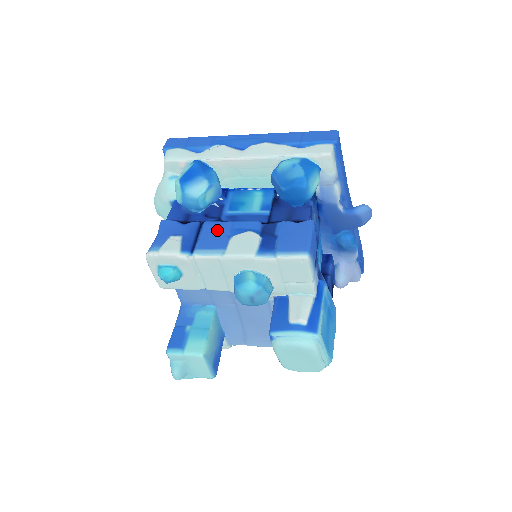
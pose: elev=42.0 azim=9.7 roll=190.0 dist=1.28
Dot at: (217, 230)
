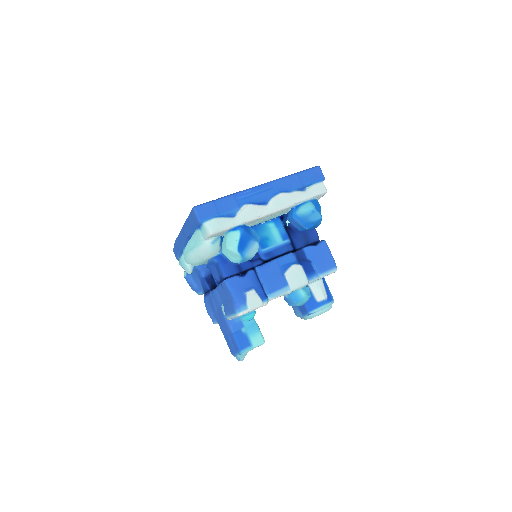
Dot at: (271, 272)
